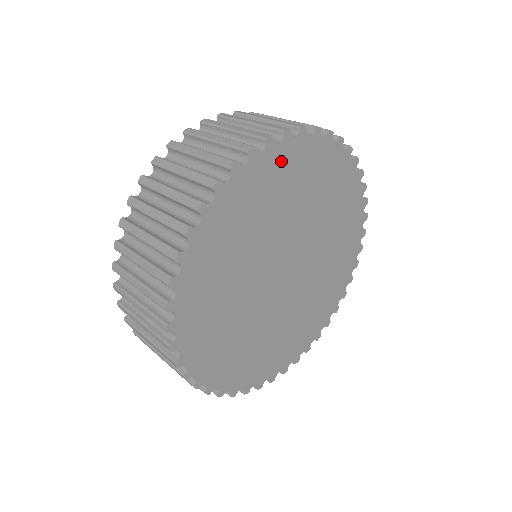
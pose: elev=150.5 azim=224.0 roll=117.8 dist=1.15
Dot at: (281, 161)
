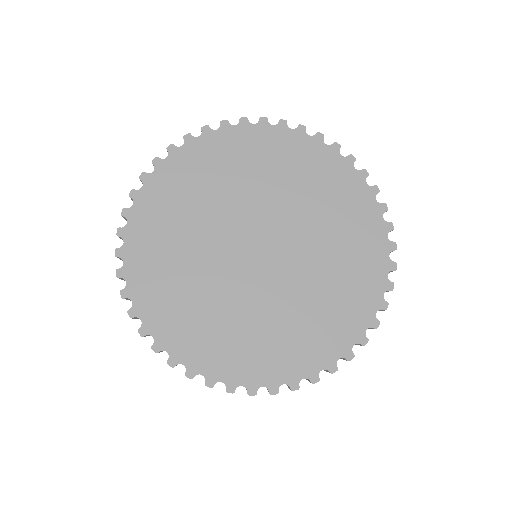
Dot at: (168, 180)
